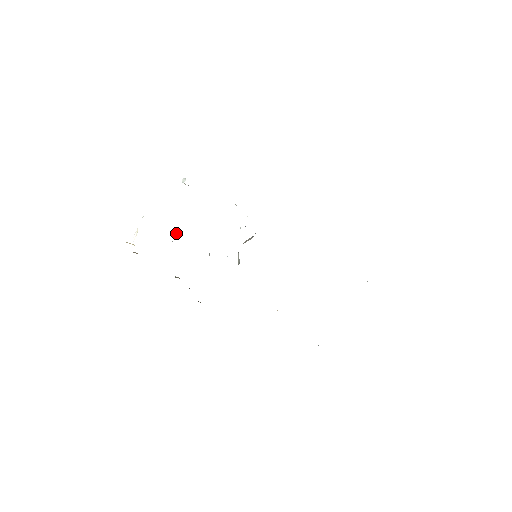
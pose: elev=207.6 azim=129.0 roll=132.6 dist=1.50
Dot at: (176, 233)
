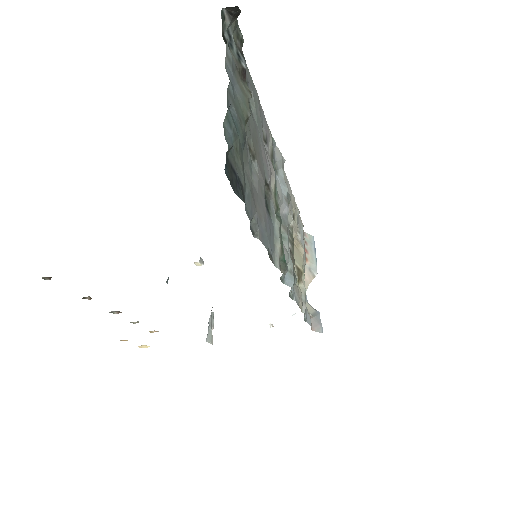
Dot at: occluded
